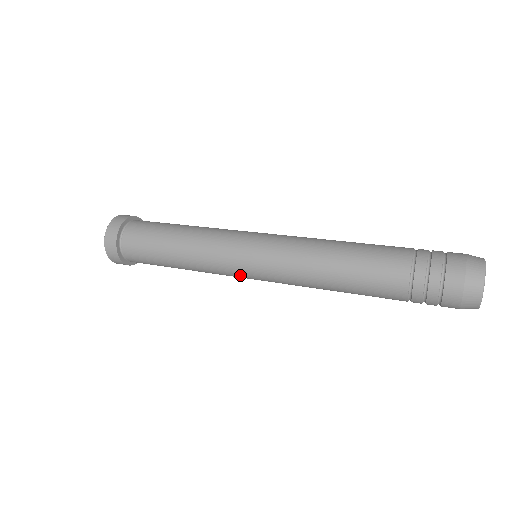
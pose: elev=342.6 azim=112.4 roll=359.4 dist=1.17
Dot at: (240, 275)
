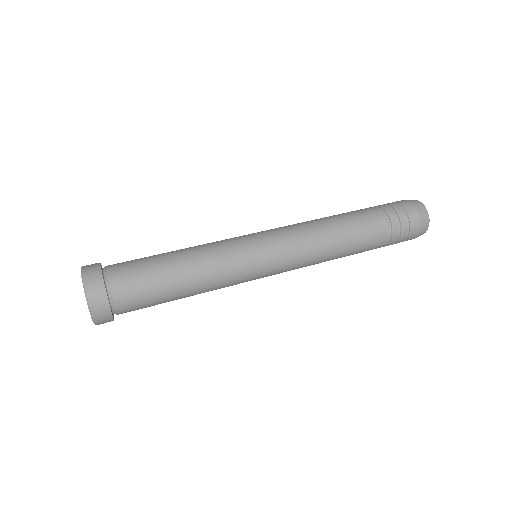
Dot at: occluded
